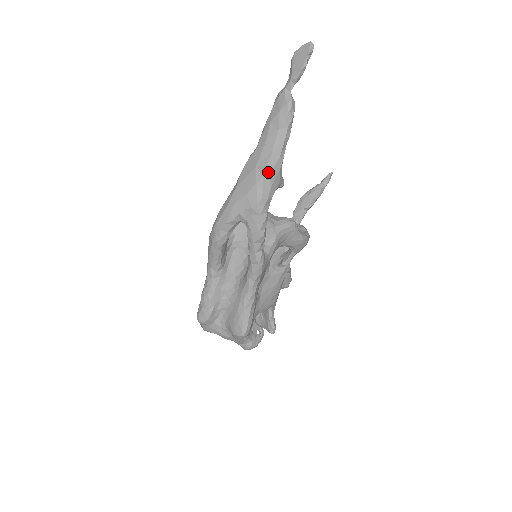
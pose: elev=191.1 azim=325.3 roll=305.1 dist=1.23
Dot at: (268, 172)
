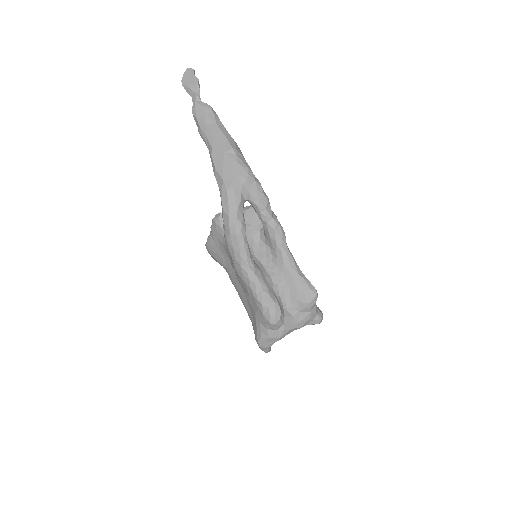
Dot at: (236, 149)
